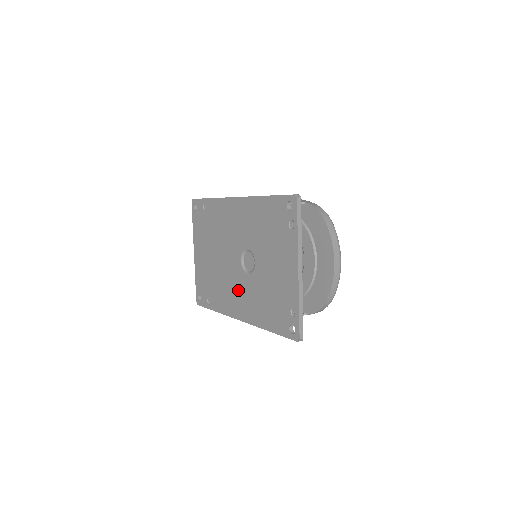
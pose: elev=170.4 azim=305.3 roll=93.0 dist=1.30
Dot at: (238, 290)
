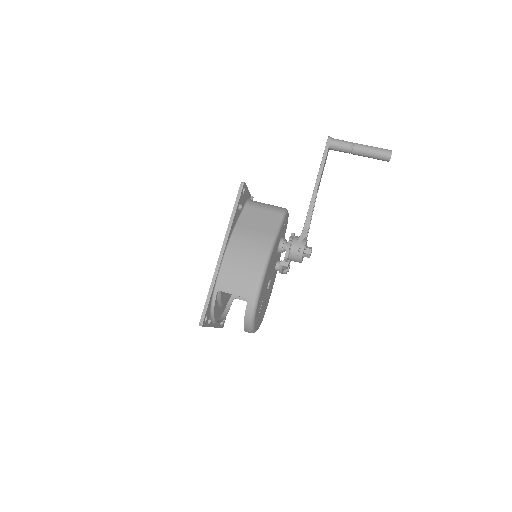
Dot at: occluded
